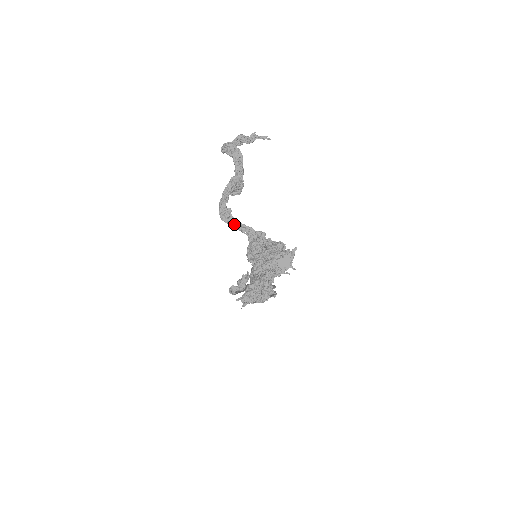
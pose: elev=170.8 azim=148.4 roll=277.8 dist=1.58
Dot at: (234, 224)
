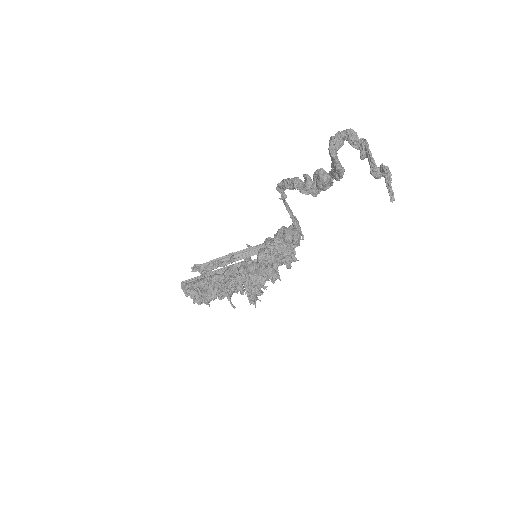
Dot at: (285, 204)
